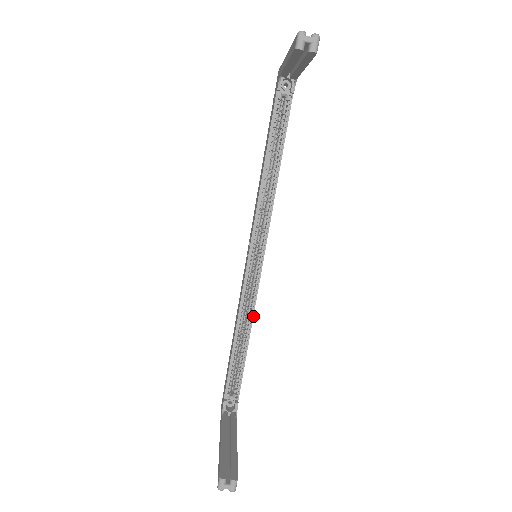
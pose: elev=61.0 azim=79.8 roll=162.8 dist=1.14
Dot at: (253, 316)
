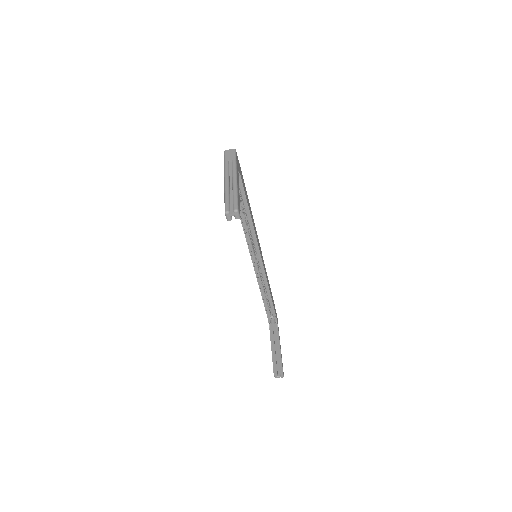
Dot at: (267, 283)
